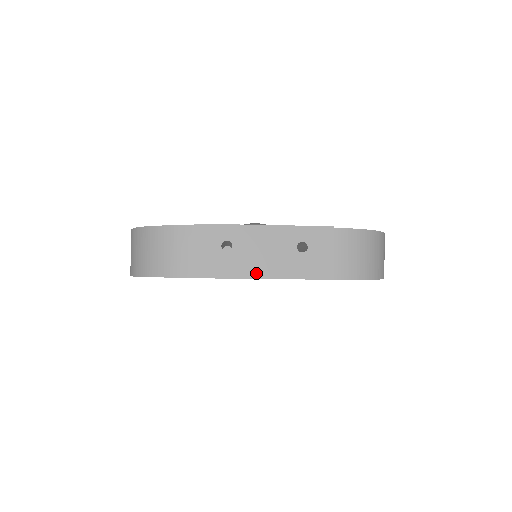
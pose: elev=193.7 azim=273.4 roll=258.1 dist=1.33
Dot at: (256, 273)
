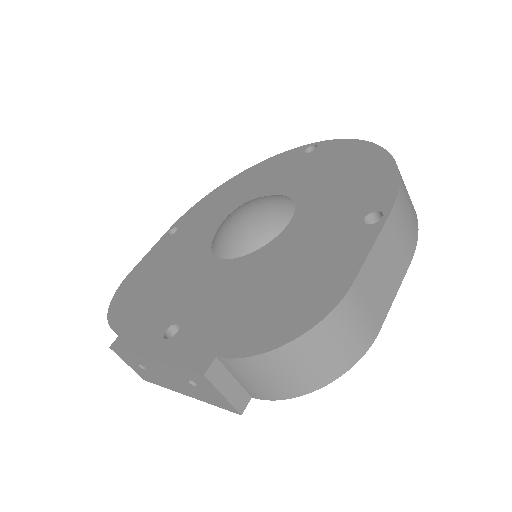
Dot at: (177, 390)
